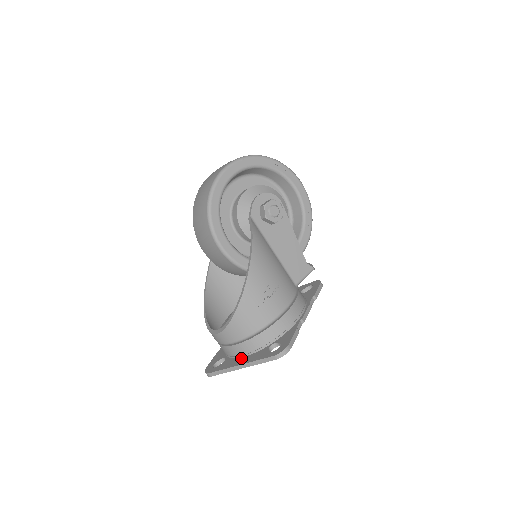
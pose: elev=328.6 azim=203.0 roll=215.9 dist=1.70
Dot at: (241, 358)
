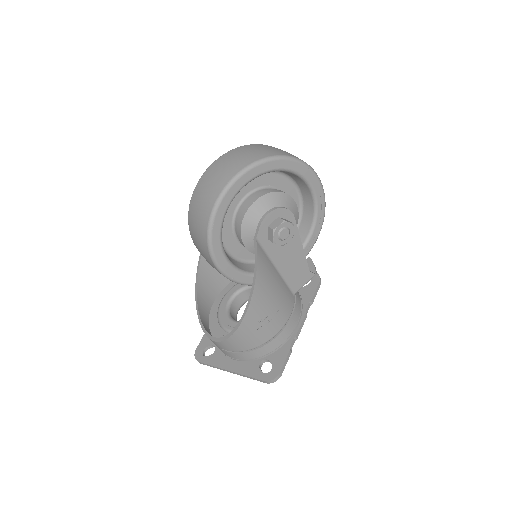
Dot at: (231, 361)
